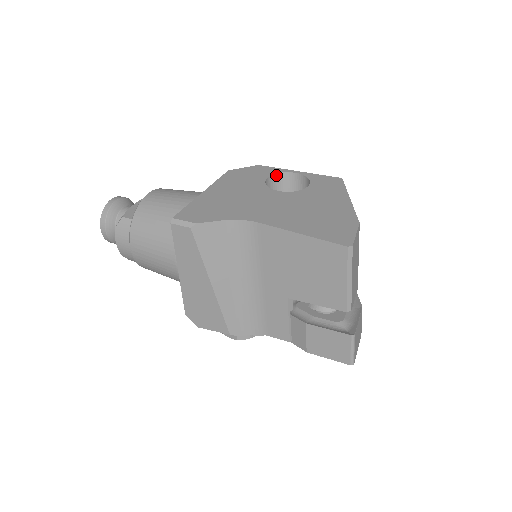
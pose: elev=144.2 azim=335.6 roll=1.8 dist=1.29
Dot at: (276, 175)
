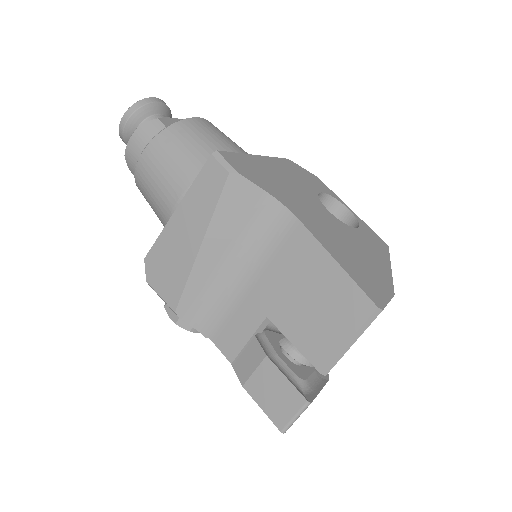
Dot at: (329, 197)
